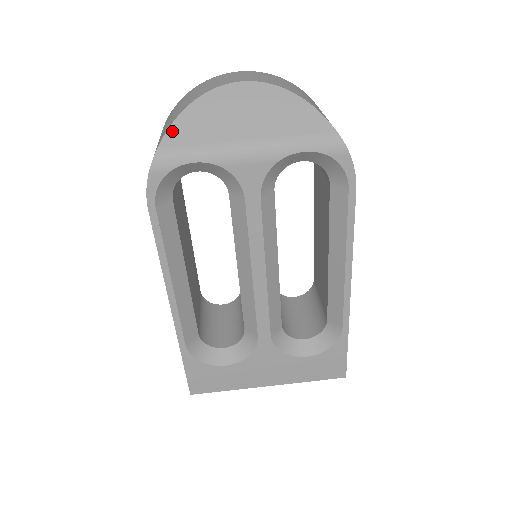
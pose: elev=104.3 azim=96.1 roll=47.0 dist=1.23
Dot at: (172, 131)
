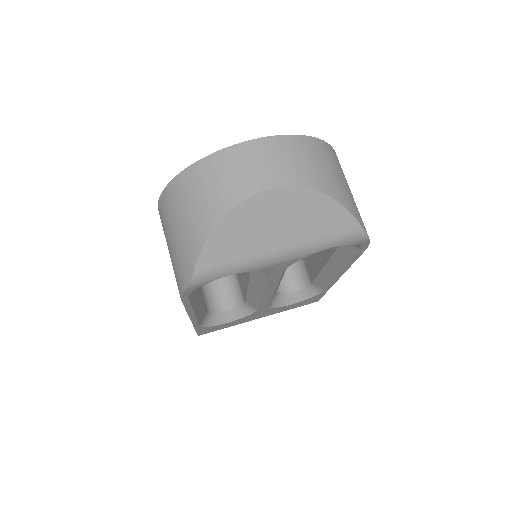
Dot at: (205, 253)
